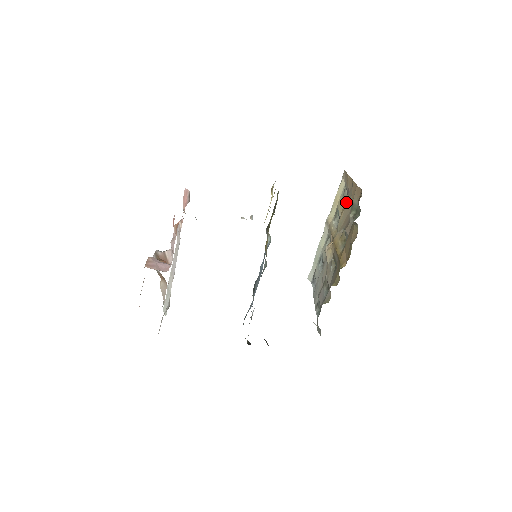
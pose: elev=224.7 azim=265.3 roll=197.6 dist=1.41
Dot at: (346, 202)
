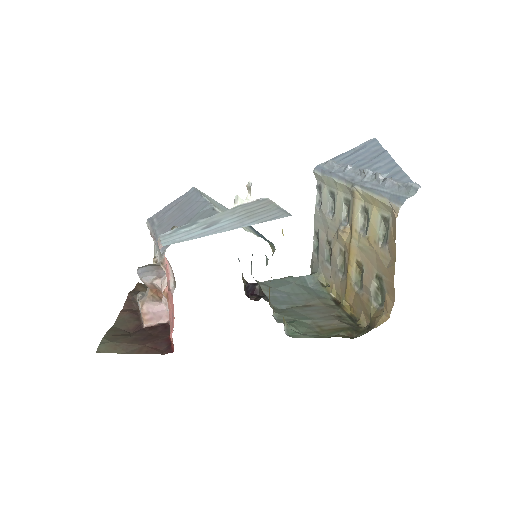
Dot at: (379, 250)
